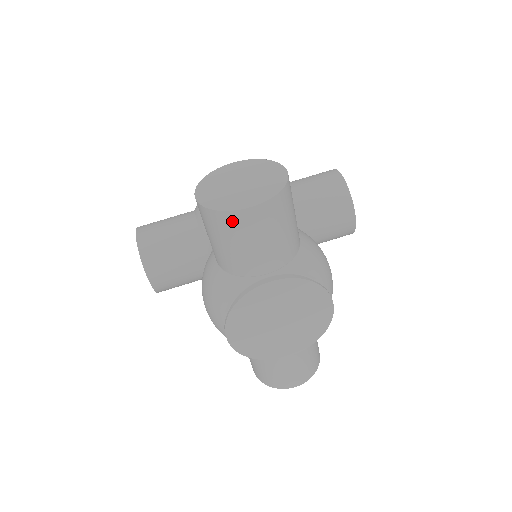
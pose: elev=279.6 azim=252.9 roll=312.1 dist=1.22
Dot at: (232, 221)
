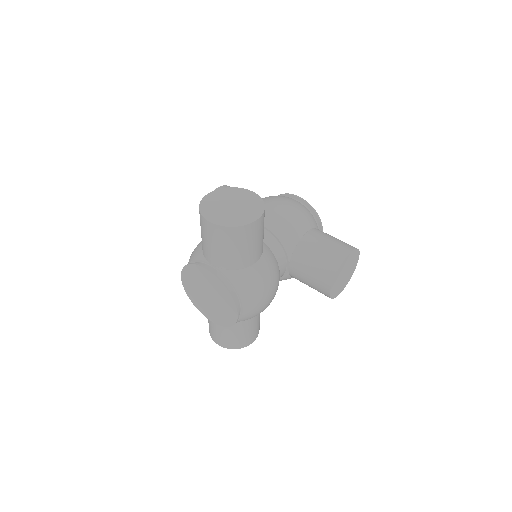
Dot at: (202, 221)
